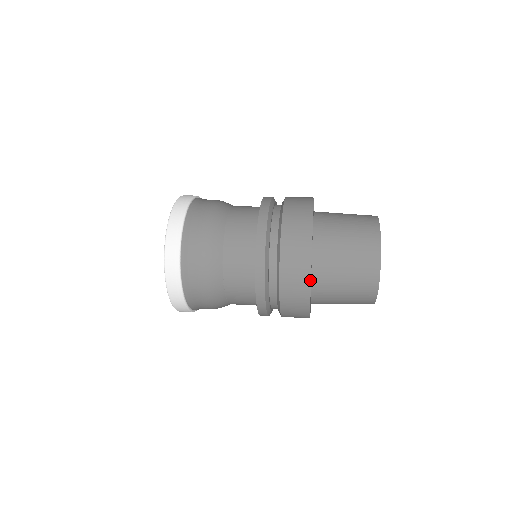
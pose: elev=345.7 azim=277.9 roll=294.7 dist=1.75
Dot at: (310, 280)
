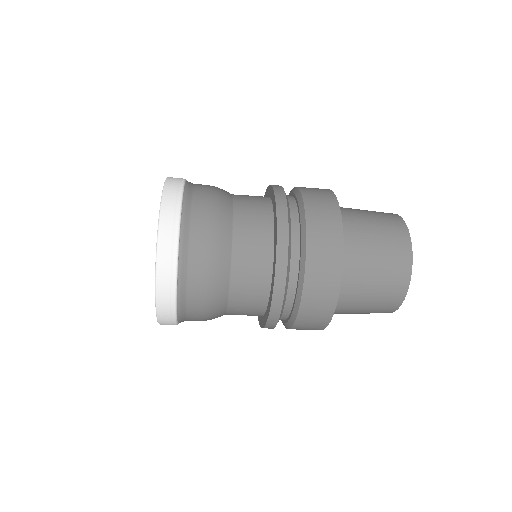
Dot at: (339, 287)
